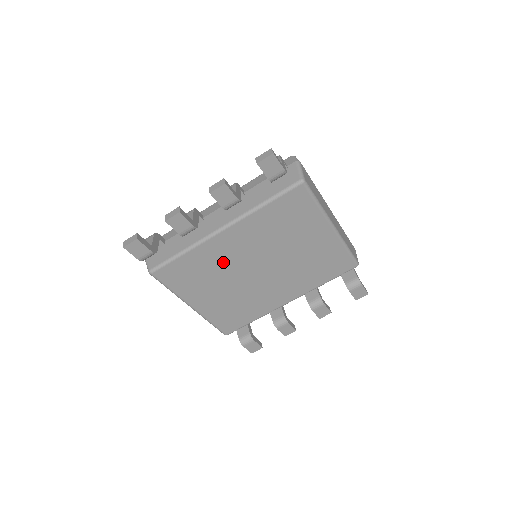
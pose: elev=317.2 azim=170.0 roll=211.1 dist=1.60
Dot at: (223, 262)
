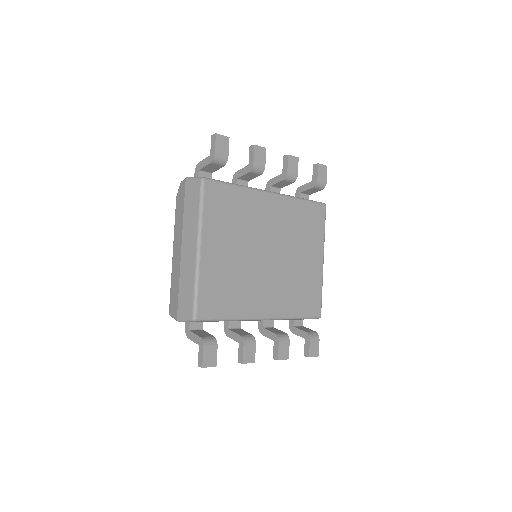
Dot at: (254, 222)
